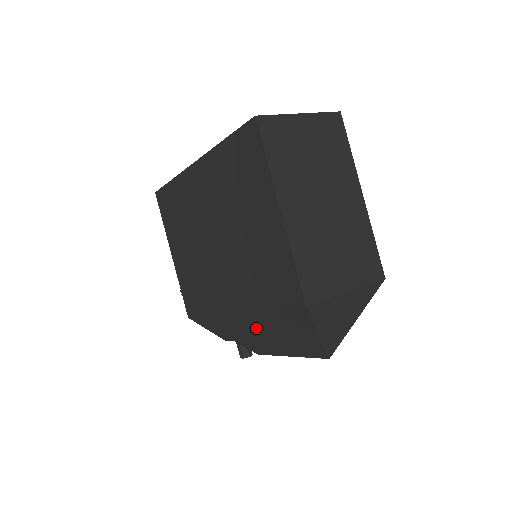
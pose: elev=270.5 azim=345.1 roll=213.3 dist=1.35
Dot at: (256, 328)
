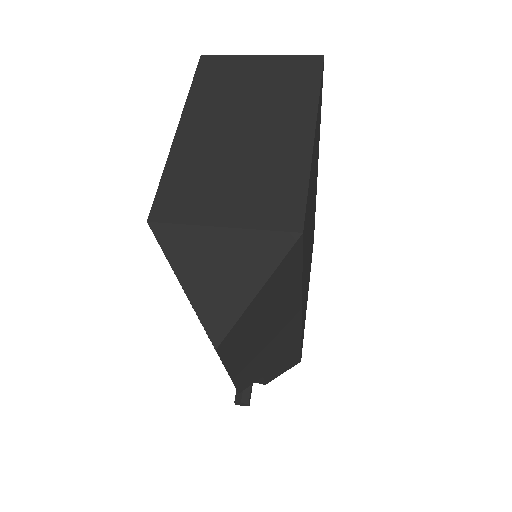
Dot at: occluded
